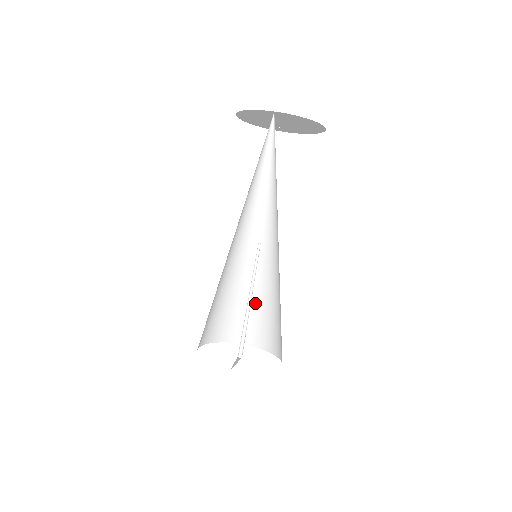
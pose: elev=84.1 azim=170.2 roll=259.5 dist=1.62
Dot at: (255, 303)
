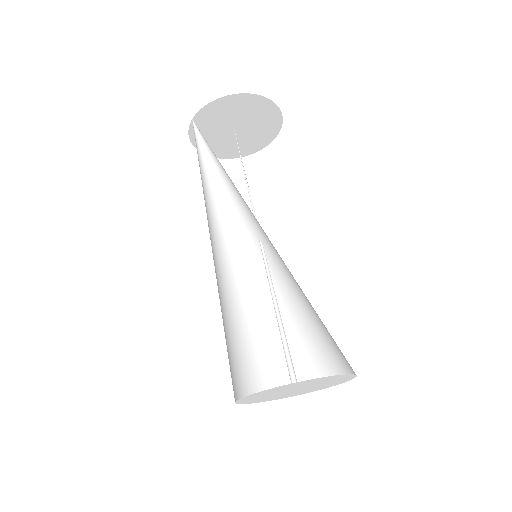
Dot at: (306, 317)
